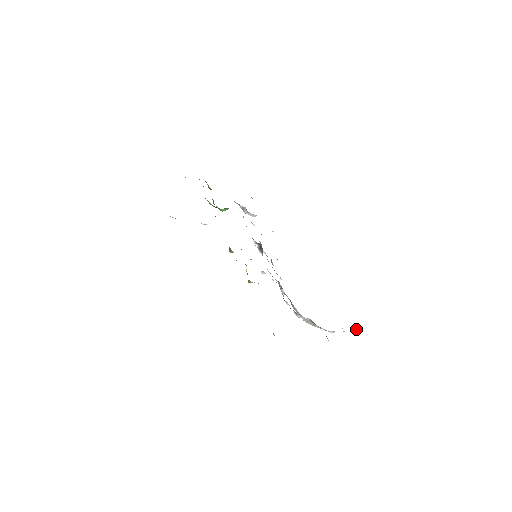
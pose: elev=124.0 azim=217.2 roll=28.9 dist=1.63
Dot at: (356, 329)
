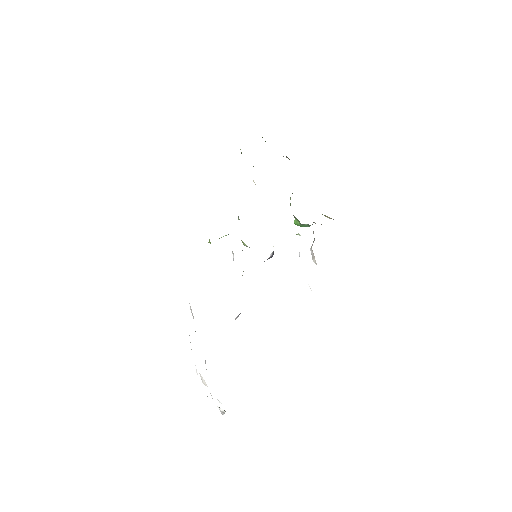
Dot at: (224, 413)
